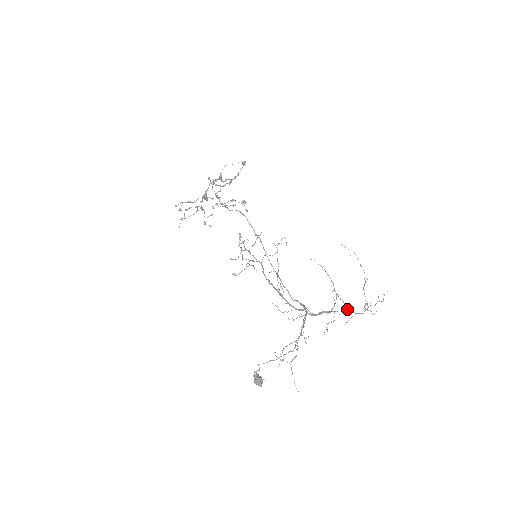
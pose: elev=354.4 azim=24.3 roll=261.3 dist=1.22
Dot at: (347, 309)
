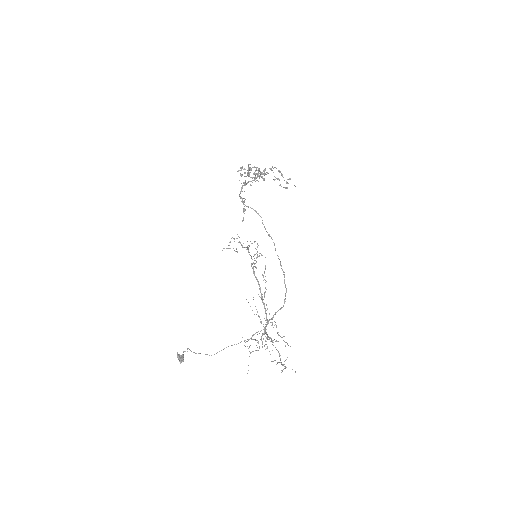
Dot at: (278, 352)
